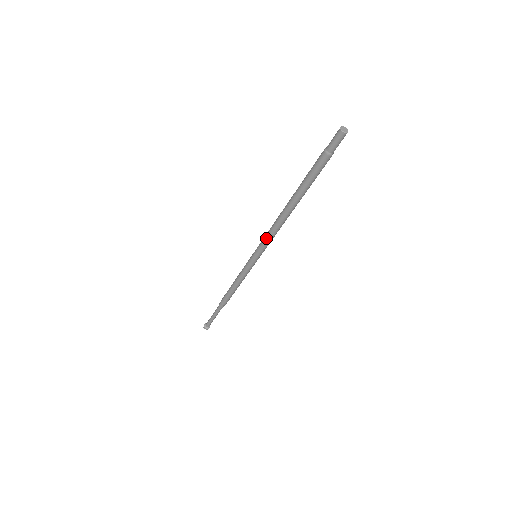
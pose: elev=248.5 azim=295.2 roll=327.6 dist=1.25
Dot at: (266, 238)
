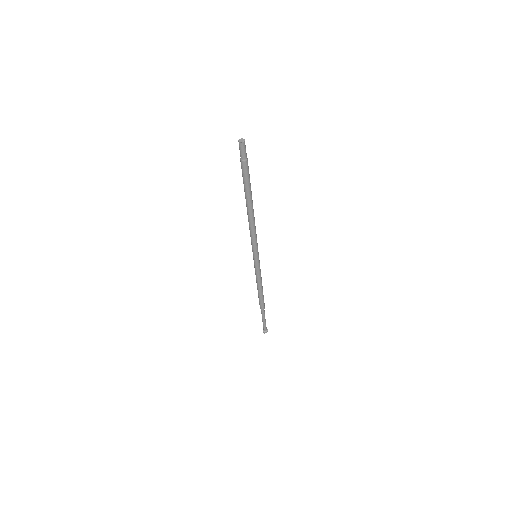
Dot at: (253, 240)
